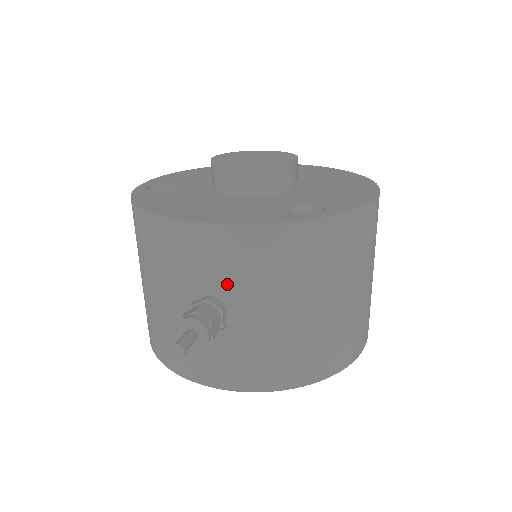
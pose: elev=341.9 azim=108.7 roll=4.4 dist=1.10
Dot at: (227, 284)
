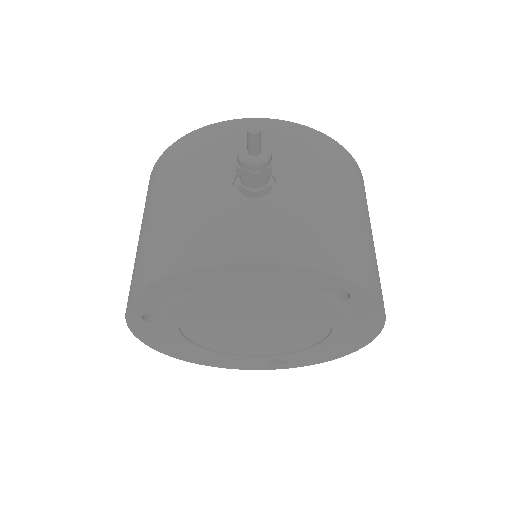
Dot at: (273, 159)
